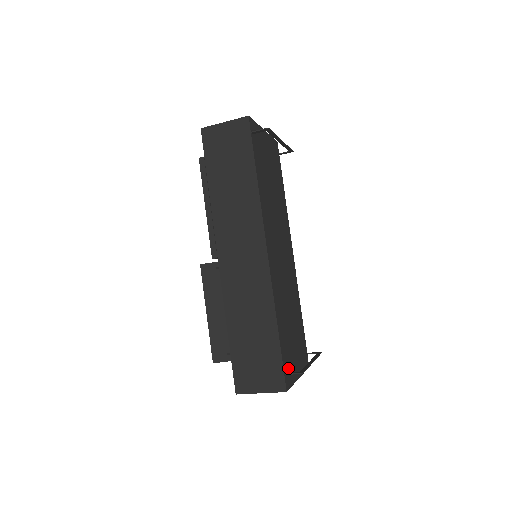
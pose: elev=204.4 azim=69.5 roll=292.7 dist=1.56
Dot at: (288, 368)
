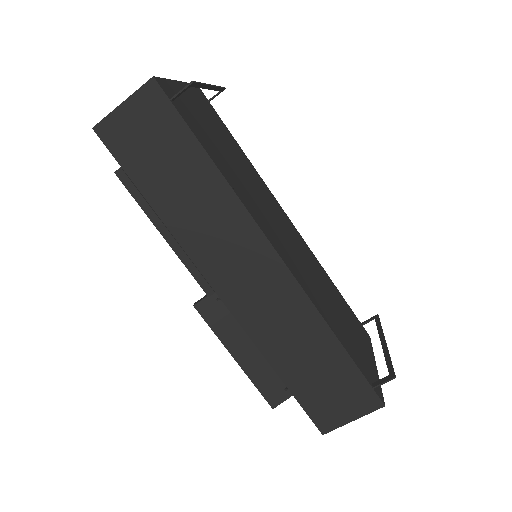
Dot at: (369, 373)
